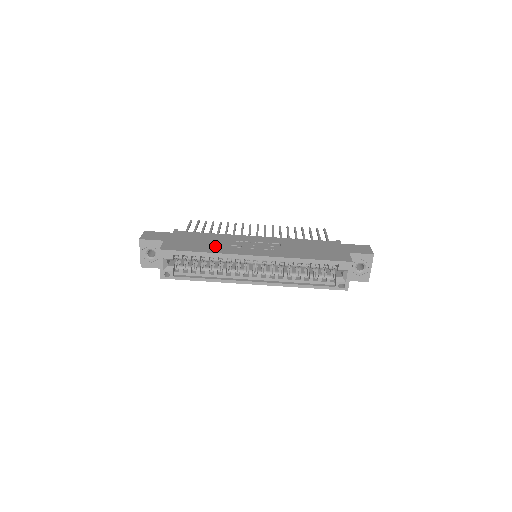
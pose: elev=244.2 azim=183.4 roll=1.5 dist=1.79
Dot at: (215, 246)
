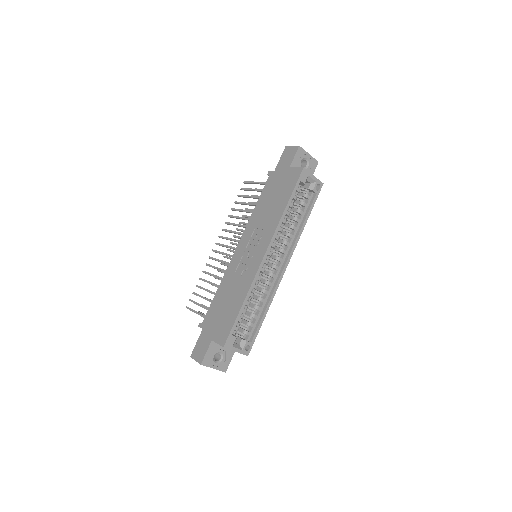
Dot at: (237, 291)
